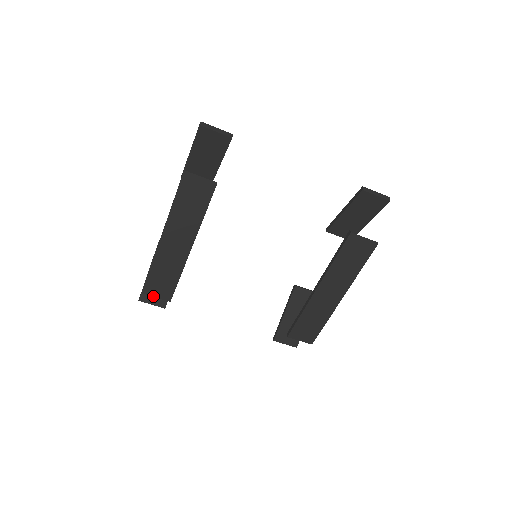
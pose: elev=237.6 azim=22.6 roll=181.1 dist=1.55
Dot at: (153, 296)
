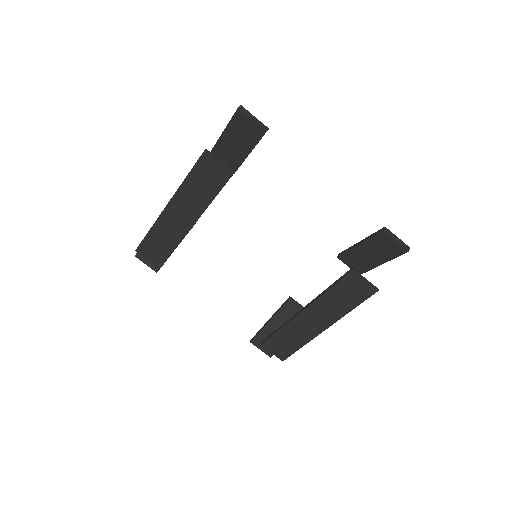
Dot at: (145, 258)
